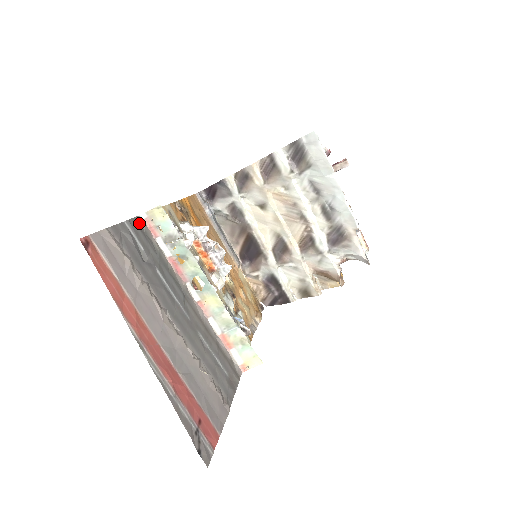
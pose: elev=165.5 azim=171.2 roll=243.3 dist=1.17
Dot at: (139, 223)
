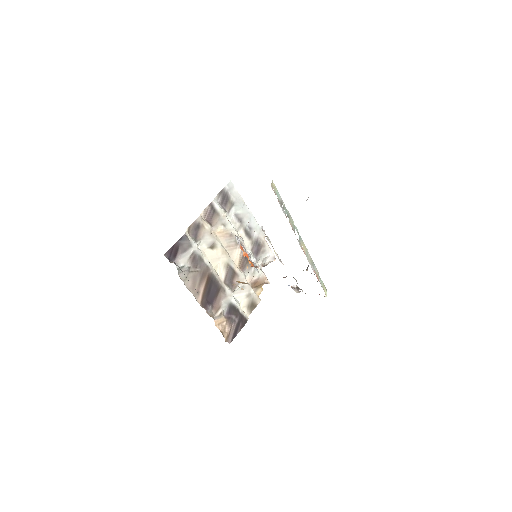
Dot at: occluded
